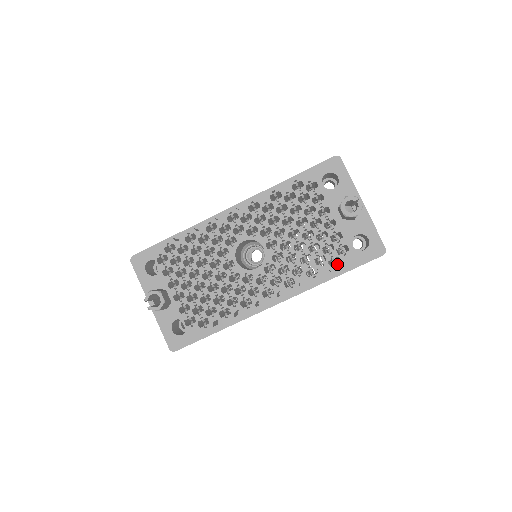
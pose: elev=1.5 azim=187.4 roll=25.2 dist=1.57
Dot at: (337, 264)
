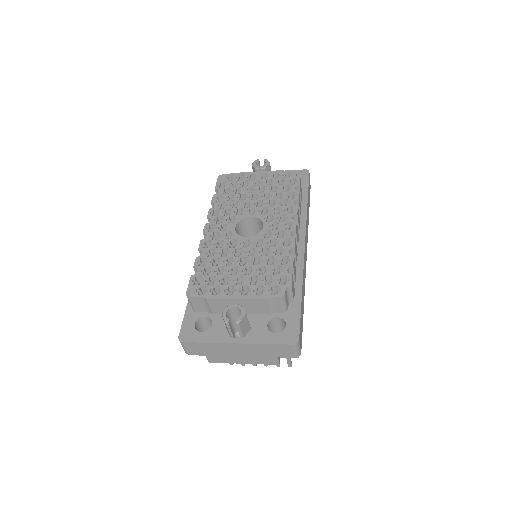
Dot at: (296, 180)
